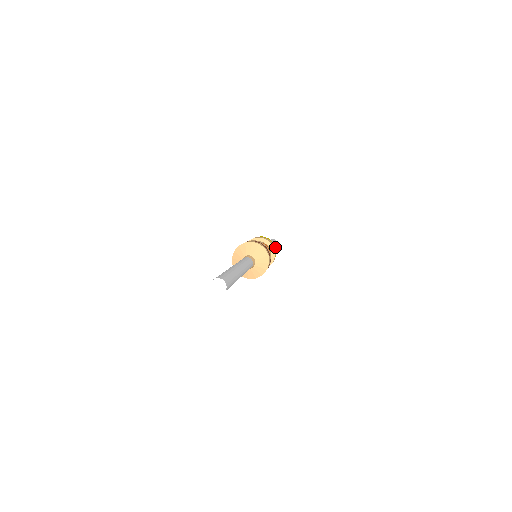
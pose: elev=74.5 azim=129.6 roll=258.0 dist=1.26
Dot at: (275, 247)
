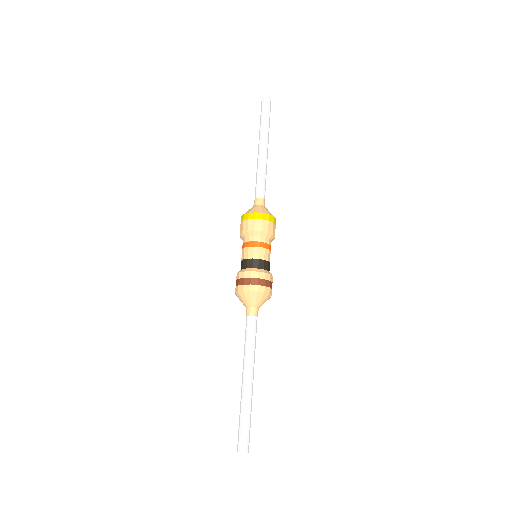
Dot at: occluded
